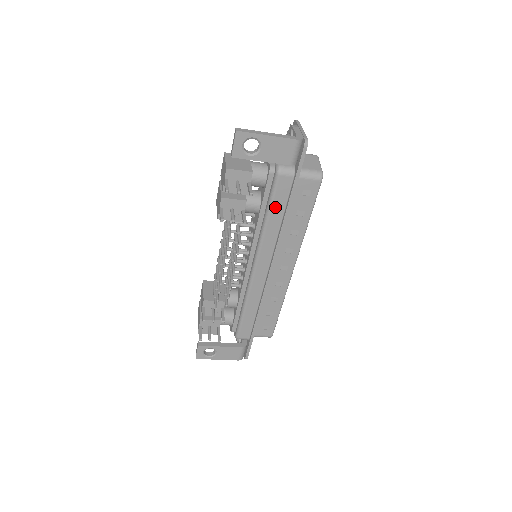
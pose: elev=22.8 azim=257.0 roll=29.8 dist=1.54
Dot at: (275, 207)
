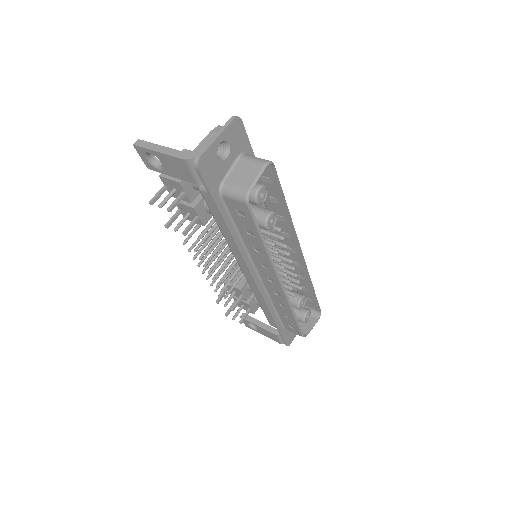
Dot at: (219, 221)
